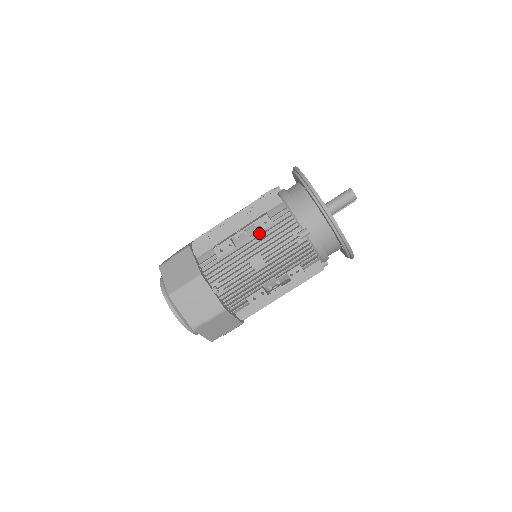
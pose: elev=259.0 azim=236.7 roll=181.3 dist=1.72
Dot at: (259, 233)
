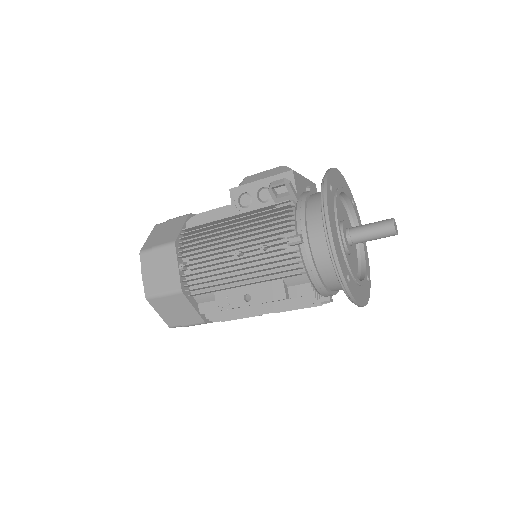
Dot at: occluded
